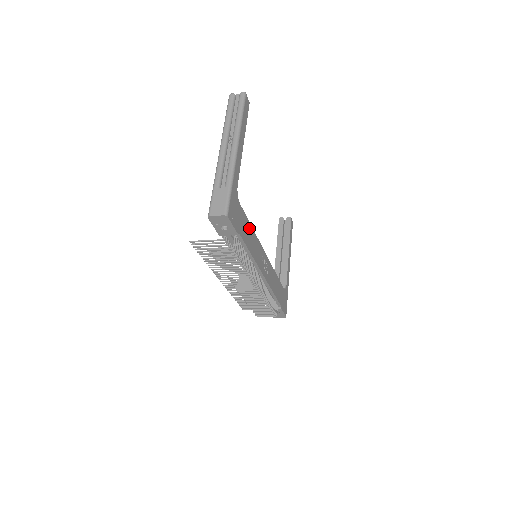
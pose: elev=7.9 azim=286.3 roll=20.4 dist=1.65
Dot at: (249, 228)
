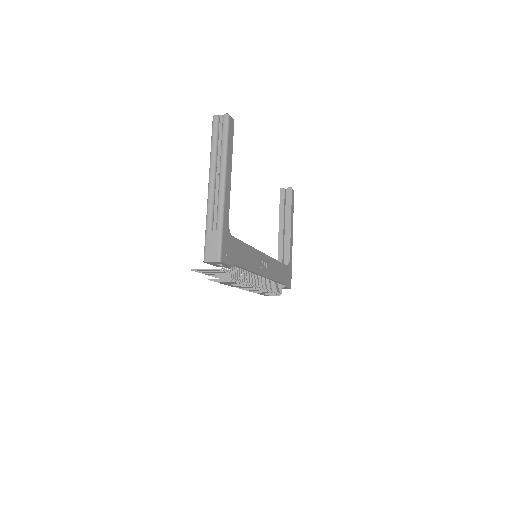
Dot at: (245, 248)
